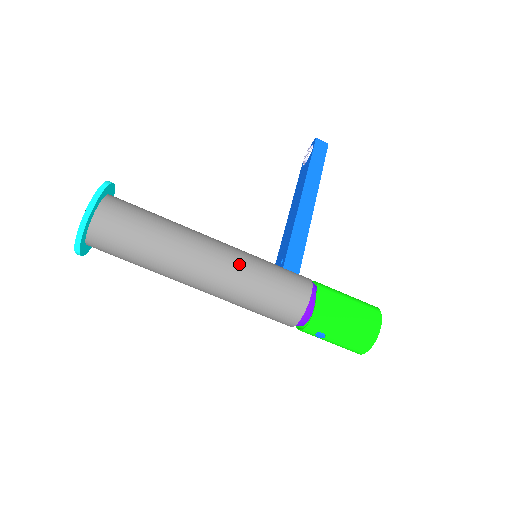
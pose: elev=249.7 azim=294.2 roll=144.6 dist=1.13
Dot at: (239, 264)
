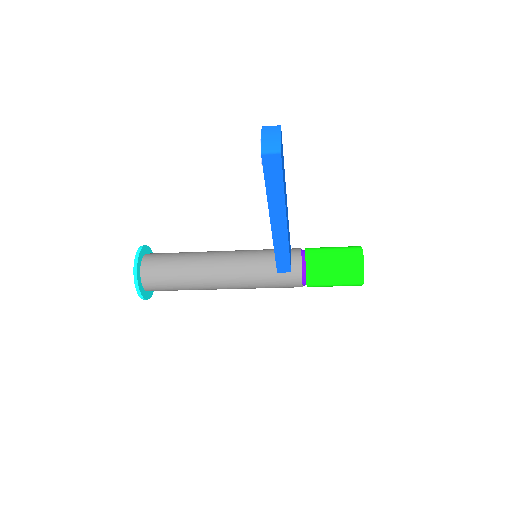
Dot at: (245, 287)
